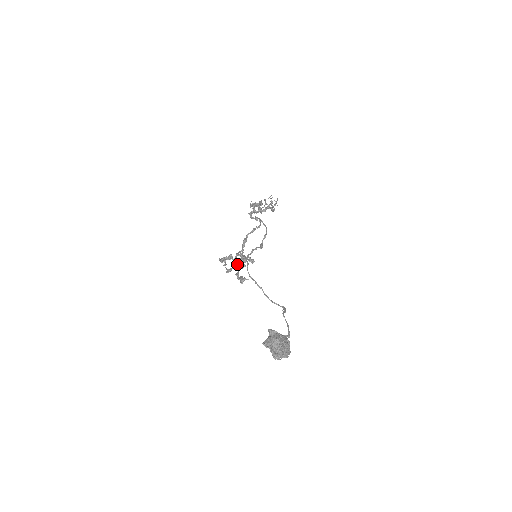
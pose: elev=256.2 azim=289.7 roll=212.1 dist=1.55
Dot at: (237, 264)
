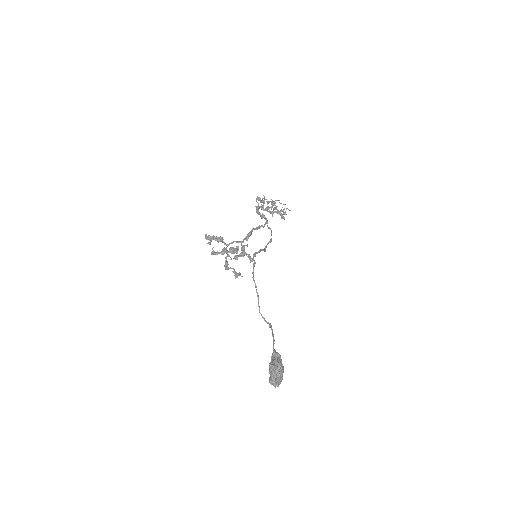
Dot at: (227, 251)
